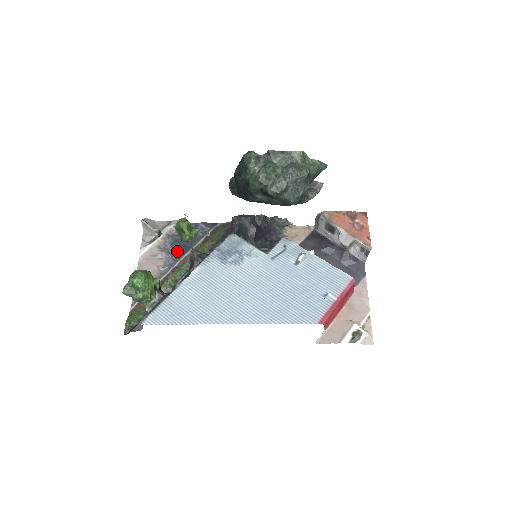
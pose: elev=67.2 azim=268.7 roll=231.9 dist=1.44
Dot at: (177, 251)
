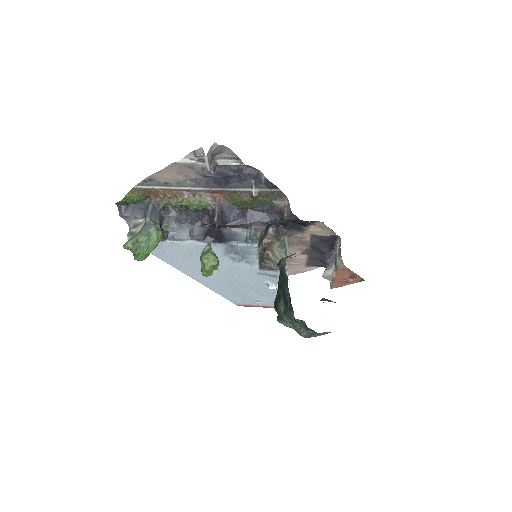
Dot at: (216, 181)
